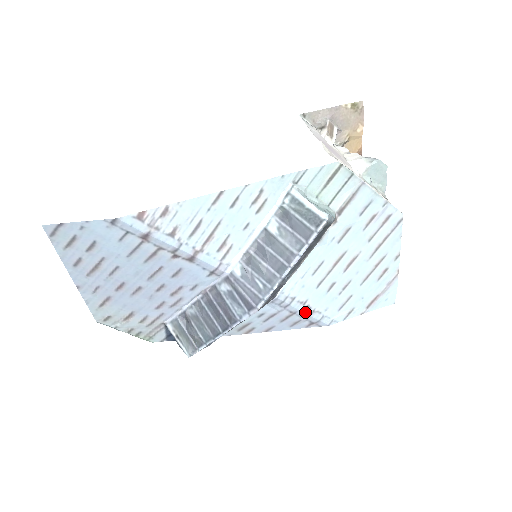
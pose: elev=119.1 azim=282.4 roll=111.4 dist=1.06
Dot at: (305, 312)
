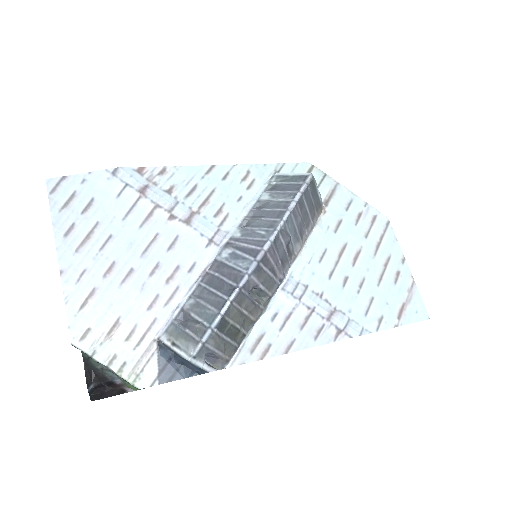
Dot at: (325, 309)
